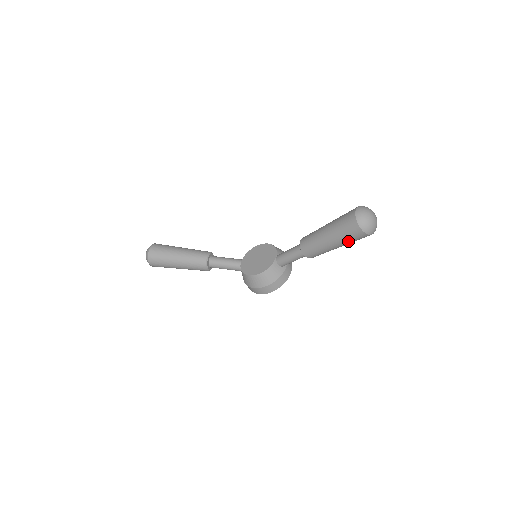
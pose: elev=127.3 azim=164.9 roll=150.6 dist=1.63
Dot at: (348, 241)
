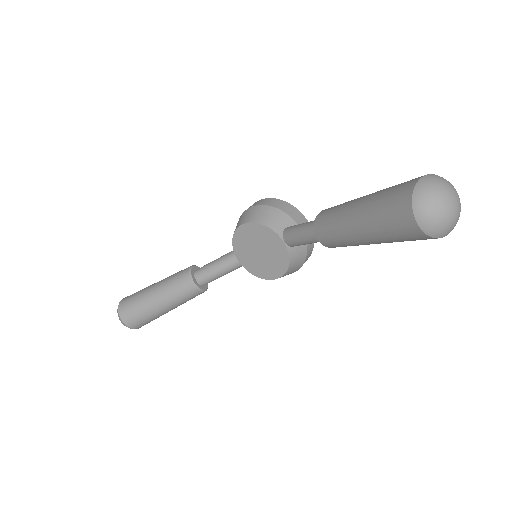
Dot at: occluded
